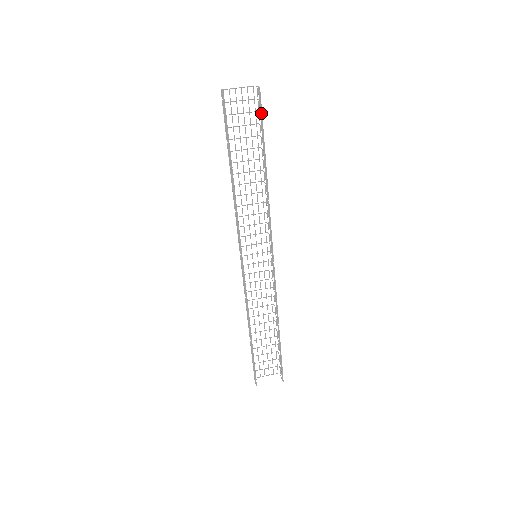
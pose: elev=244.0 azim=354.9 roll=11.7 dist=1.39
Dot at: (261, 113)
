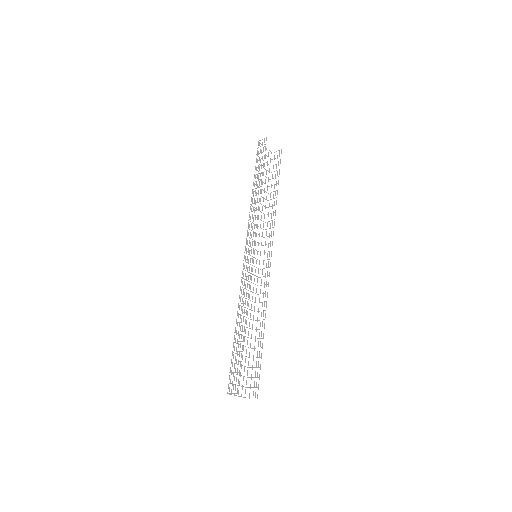
Dot at: (280, 162)
